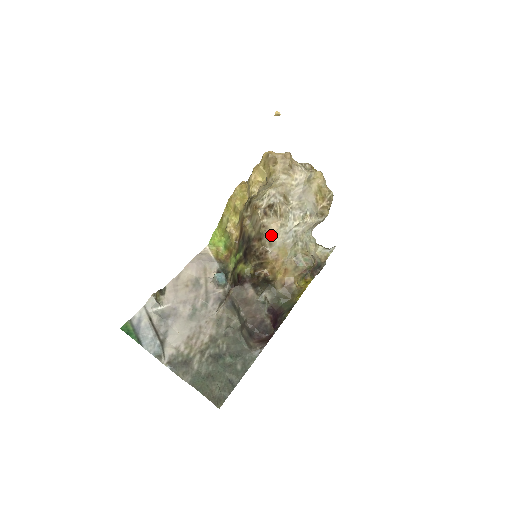
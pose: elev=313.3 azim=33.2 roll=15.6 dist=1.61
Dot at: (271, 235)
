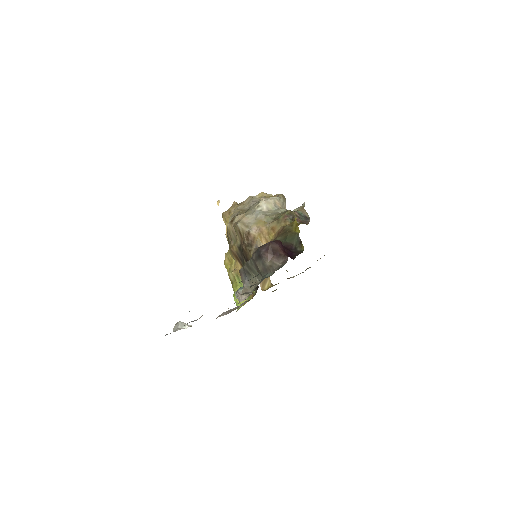
Dot at: (242, 222)
